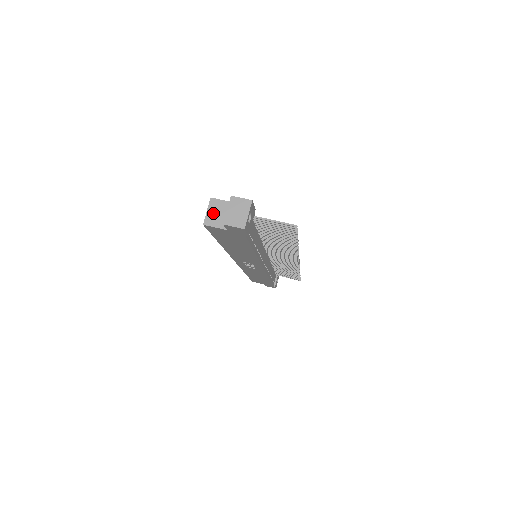
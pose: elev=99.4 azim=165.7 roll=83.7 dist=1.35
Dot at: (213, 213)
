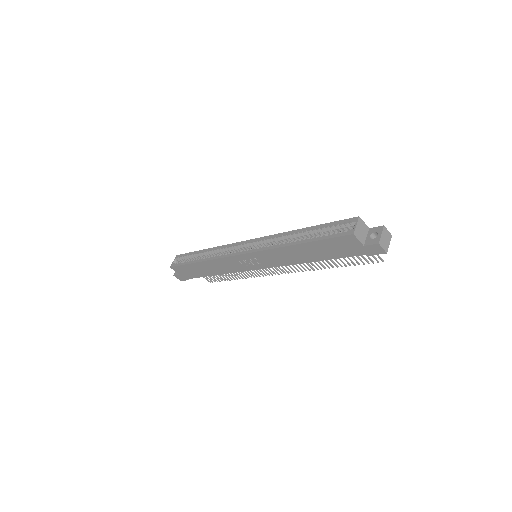
Dot at: (359, 229)
